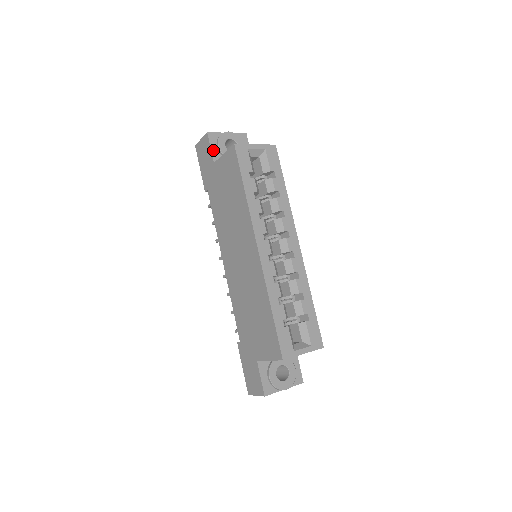
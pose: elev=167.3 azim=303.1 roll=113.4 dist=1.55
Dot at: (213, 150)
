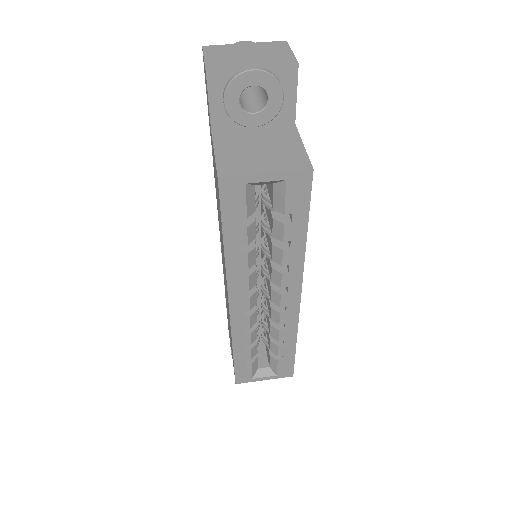
Dot at: (213, 106)
